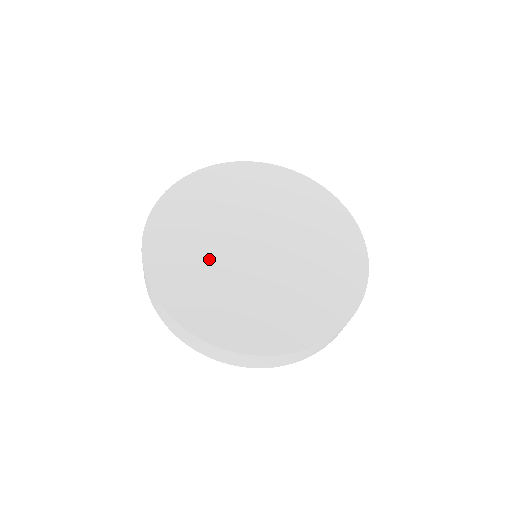
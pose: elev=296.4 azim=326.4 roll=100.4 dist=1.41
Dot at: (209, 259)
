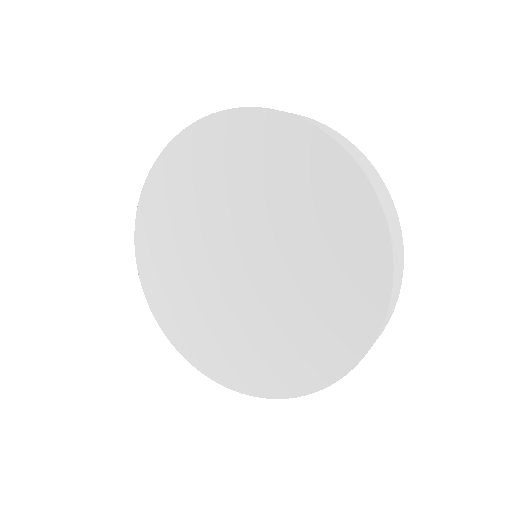
Dot at: (196, 221)
